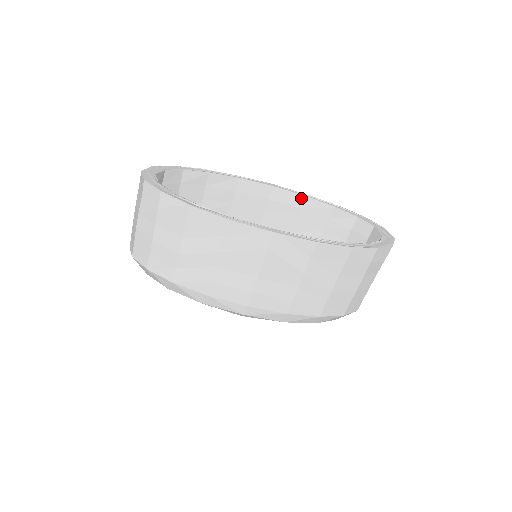
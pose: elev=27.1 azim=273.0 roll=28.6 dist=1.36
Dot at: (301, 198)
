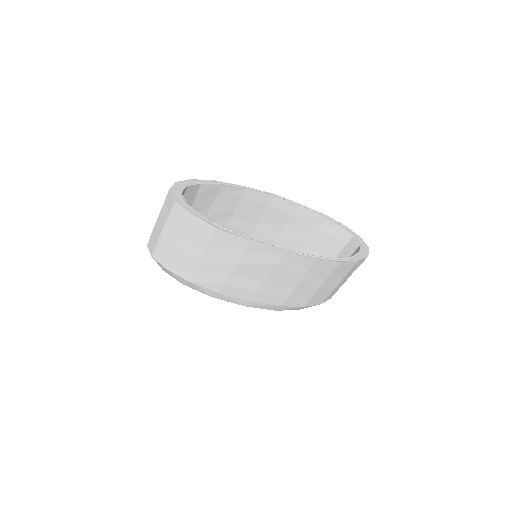
Dot at: (296, 207)
